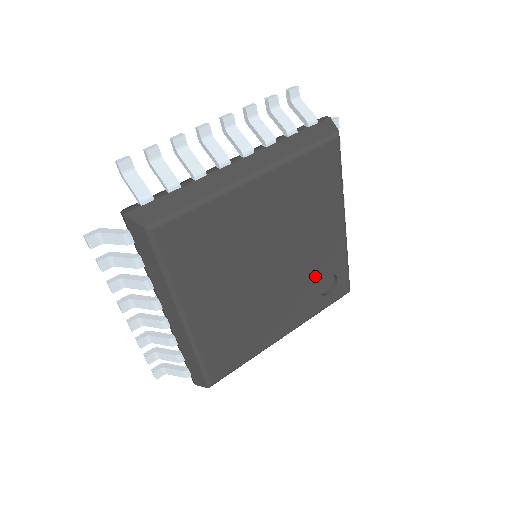
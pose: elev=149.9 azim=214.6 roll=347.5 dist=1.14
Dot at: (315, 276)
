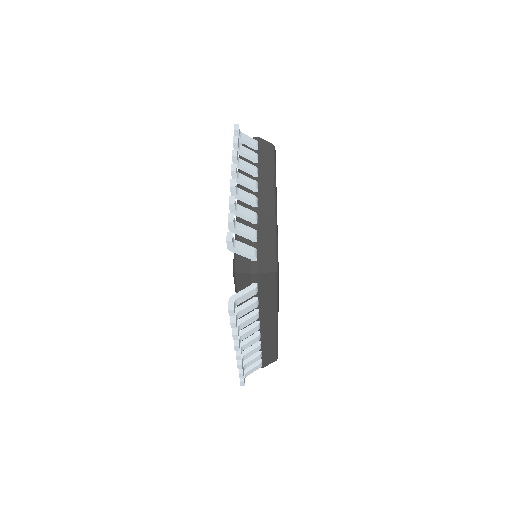
Dot at: occluded
